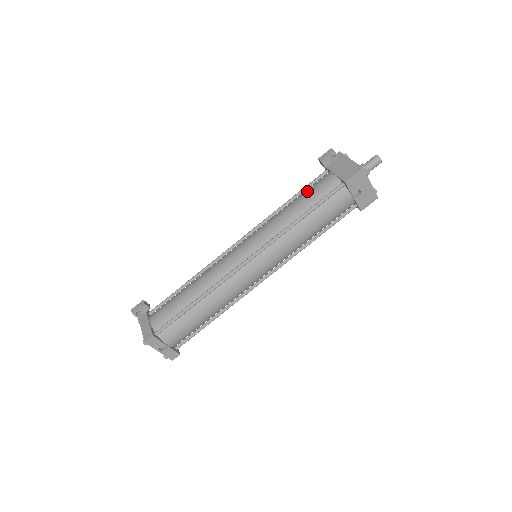
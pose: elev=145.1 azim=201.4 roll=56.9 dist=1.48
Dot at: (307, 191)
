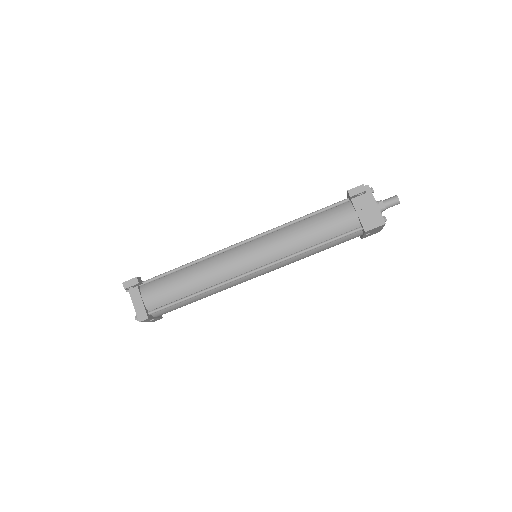
Dot at: (326, 219)
